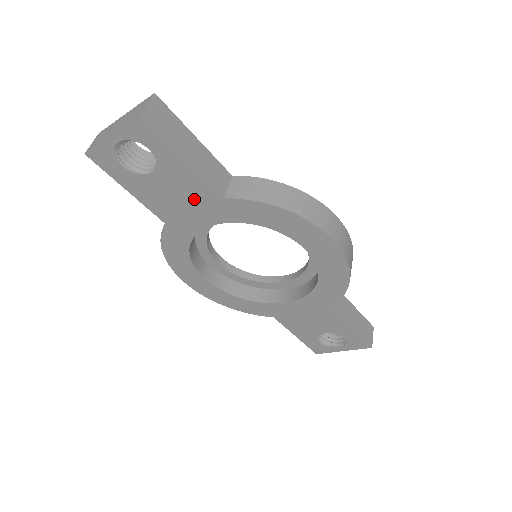
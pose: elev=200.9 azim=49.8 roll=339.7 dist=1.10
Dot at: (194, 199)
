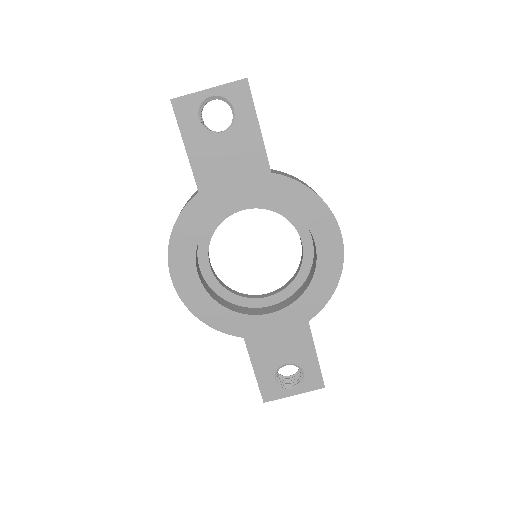
Dot at: (244, 169)
